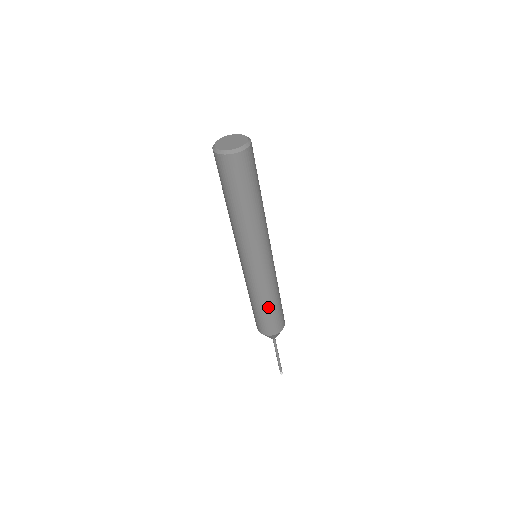
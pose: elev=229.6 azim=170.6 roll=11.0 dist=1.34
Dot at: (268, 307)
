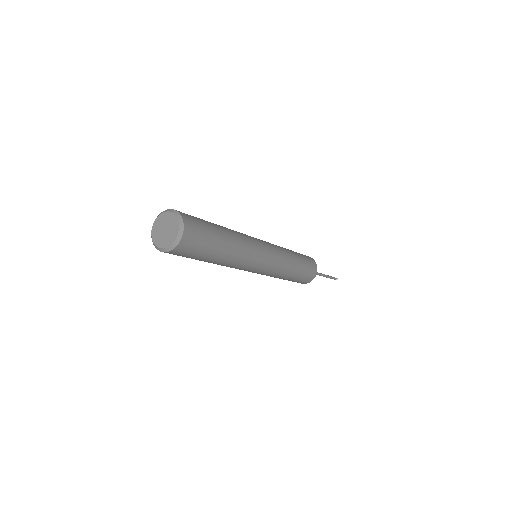
Dot at: (297, 270)
